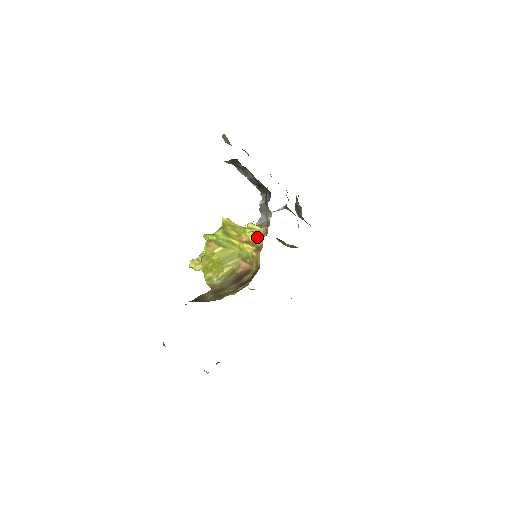
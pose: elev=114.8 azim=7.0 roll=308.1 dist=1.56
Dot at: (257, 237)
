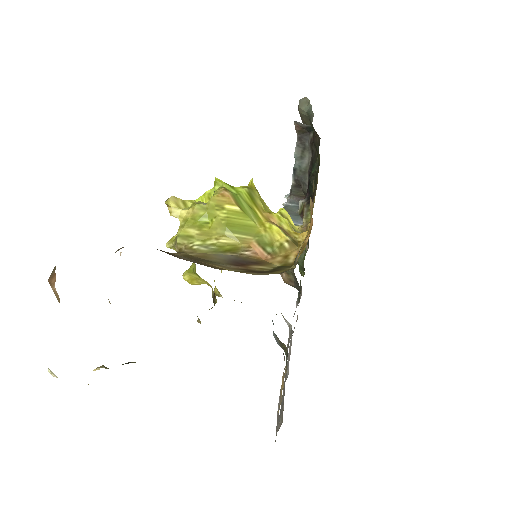
Dot at: (292, 230)
